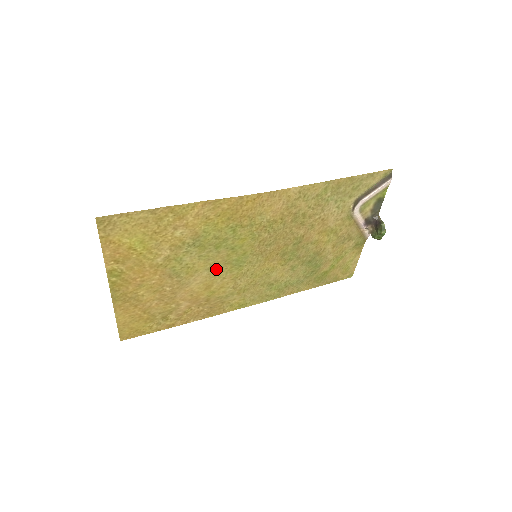
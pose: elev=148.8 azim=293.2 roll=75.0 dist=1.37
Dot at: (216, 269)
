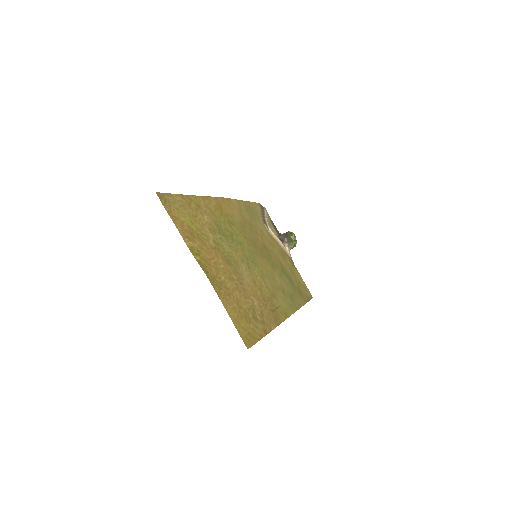
Dot at: (246, 263)
